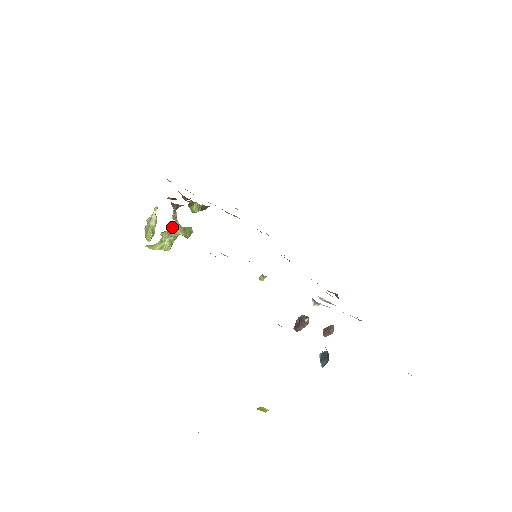
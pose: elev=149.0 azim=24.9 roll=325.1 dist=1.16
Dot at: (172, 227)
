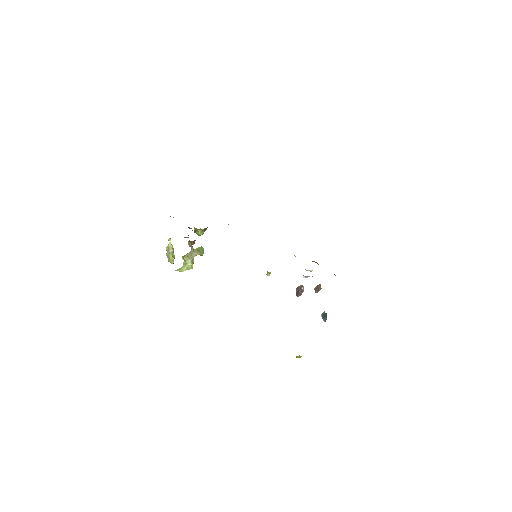
Dot at: (190, 252)
